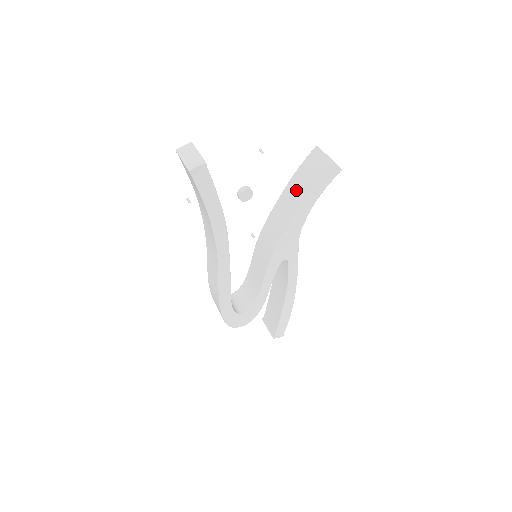
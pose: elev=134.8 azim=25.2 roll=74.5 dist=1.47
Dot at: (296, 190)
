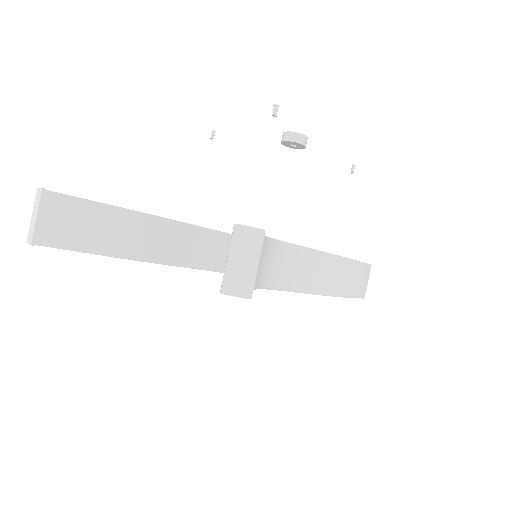
Dot at: occluded
